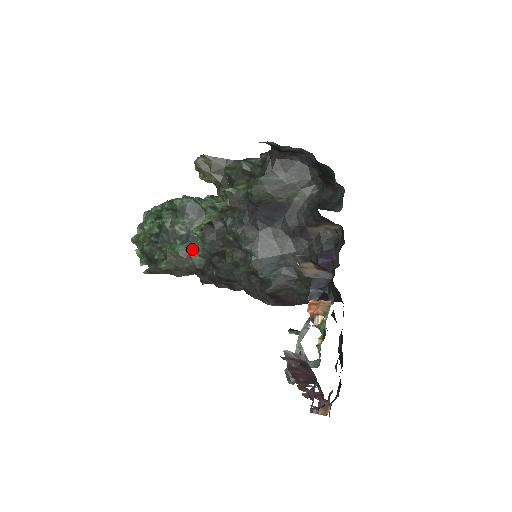
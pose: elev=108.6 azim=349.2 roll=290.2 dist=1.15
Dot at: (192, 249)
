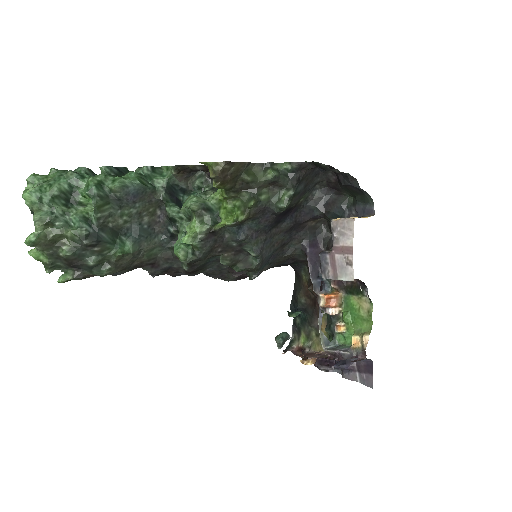
Dot at: (146, 245)
